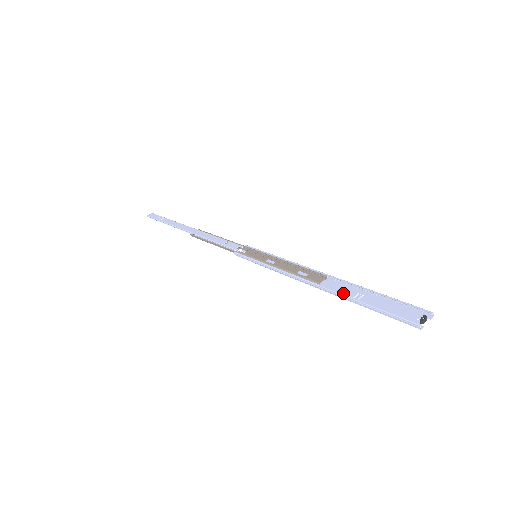
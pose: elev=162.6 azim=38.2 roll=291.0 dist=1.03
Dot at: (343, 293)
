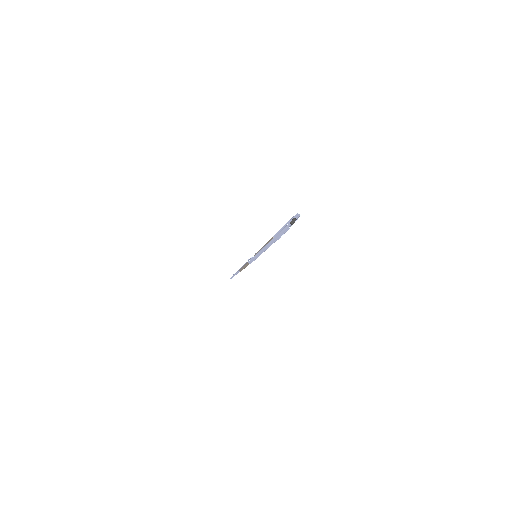
Dot at: occluded
